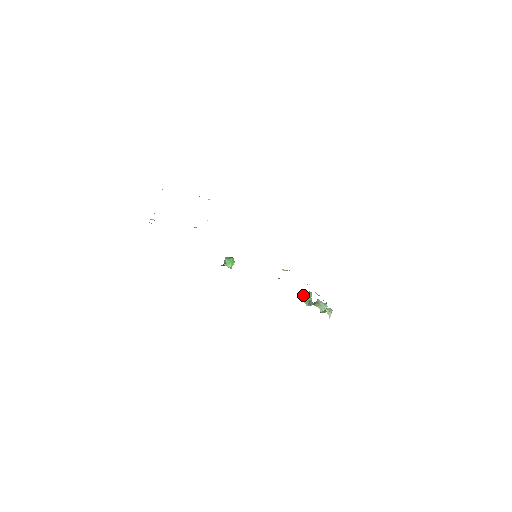
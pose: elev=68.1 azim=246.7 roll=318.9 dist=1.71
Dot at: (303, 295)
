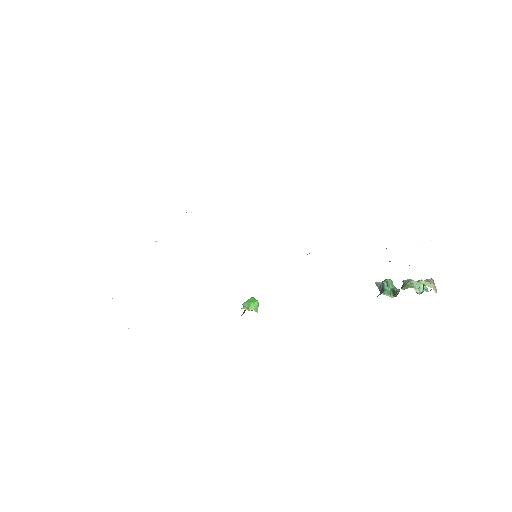
Dot at: (378, 288)
